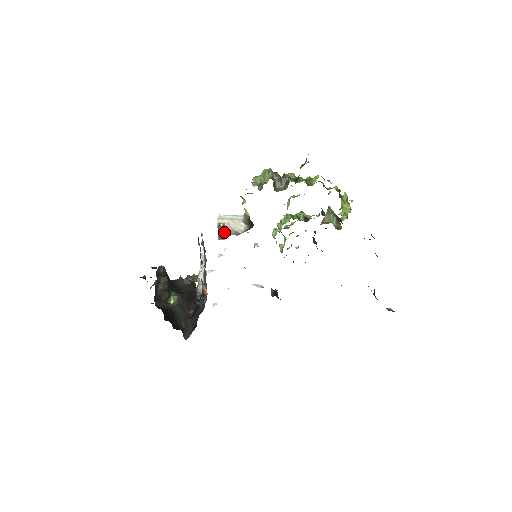
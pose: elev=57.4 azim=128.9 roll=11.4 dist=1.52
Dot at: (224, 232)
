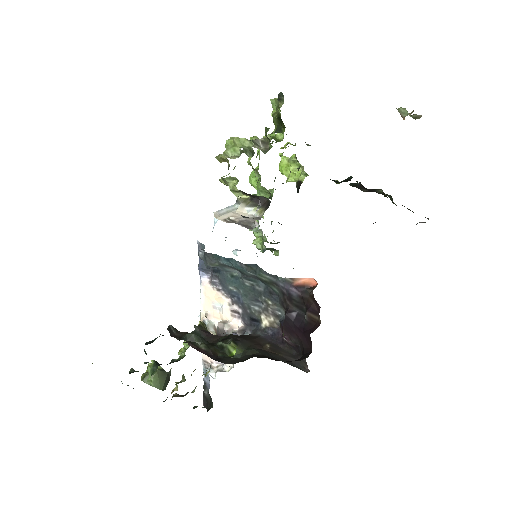
Dot at: (243, 223)
